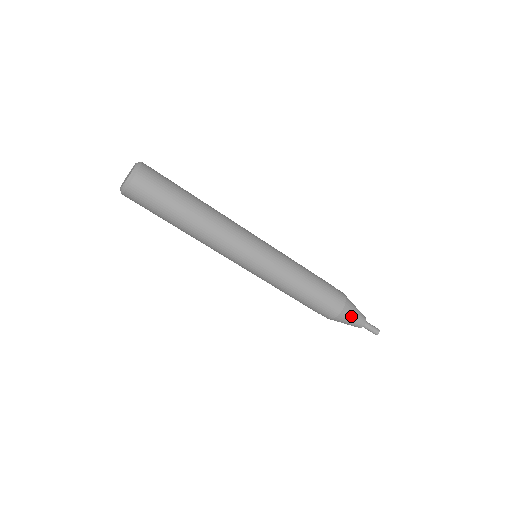
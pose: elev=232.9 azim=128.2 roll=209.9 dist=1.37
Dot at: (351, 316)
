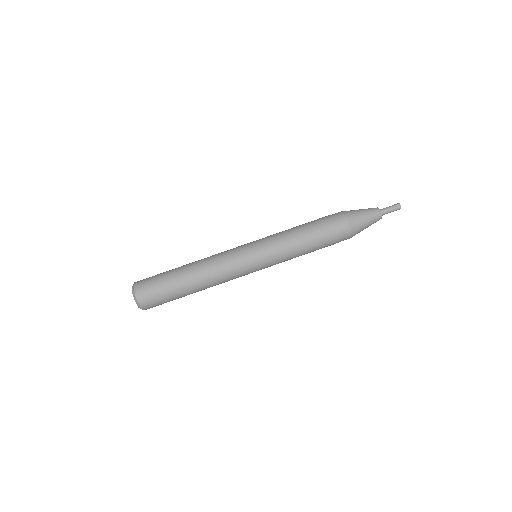
Dot at: (362, 221)
